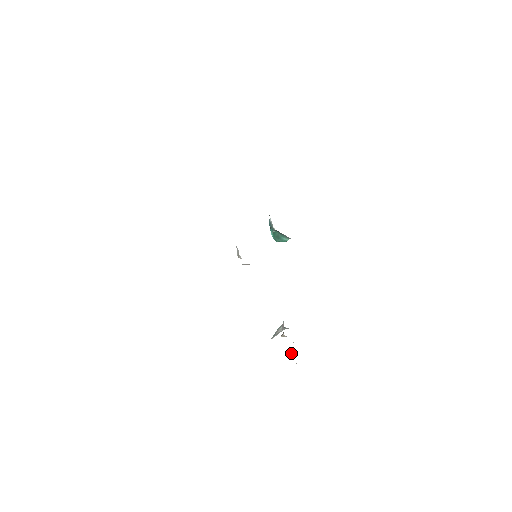
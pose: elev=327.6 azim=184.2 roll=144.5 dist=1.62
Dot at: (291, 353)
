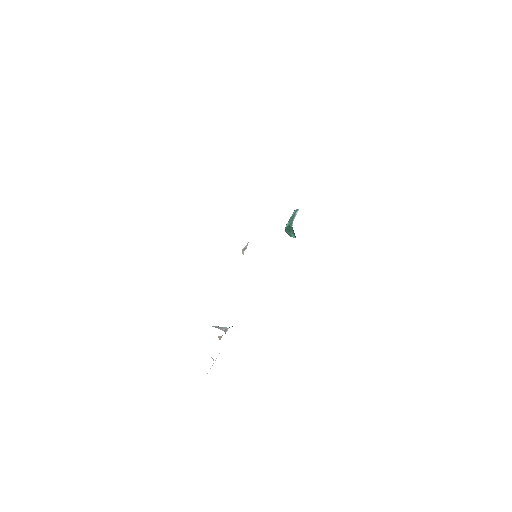
Dot at: (213, 359)
